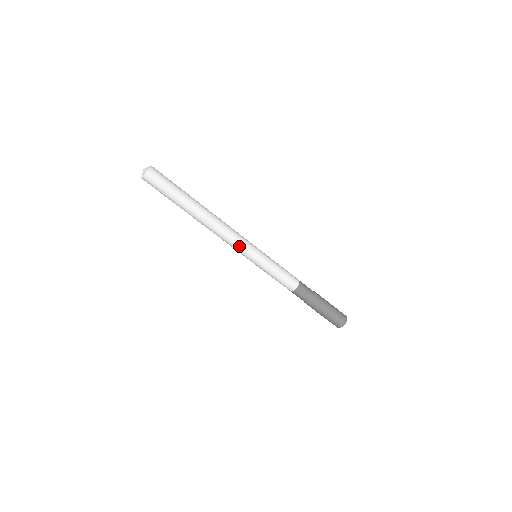
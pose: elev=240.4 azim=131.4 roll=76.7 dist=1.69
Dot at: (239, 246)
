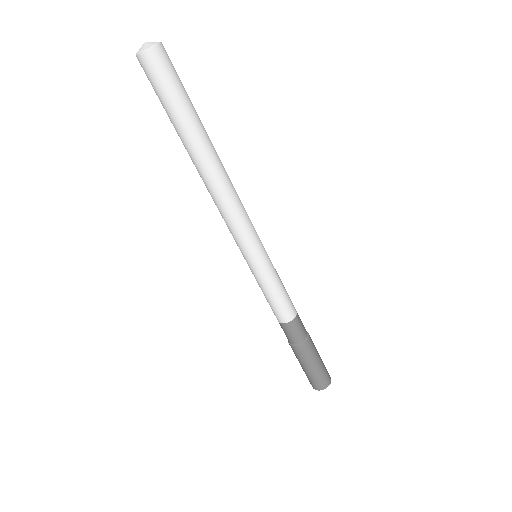
Dot at: (238, 234)
